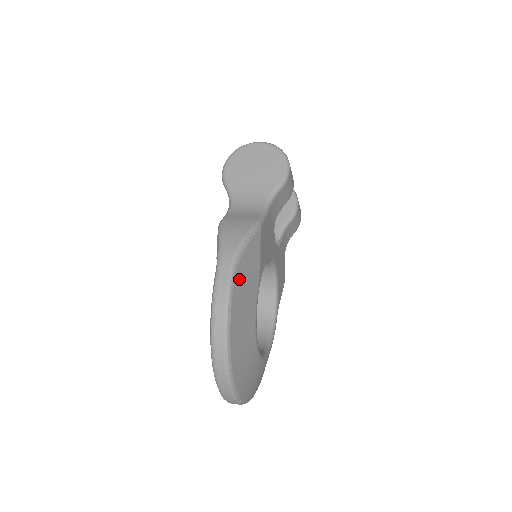
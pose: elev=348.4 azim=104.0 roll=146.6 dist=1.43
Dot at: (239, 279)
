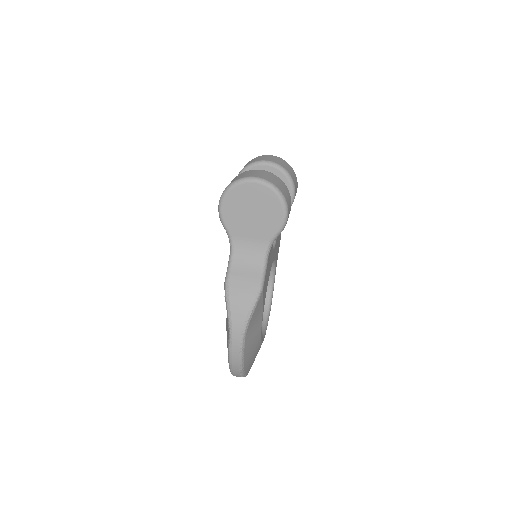
Dot at: (248, 338)
